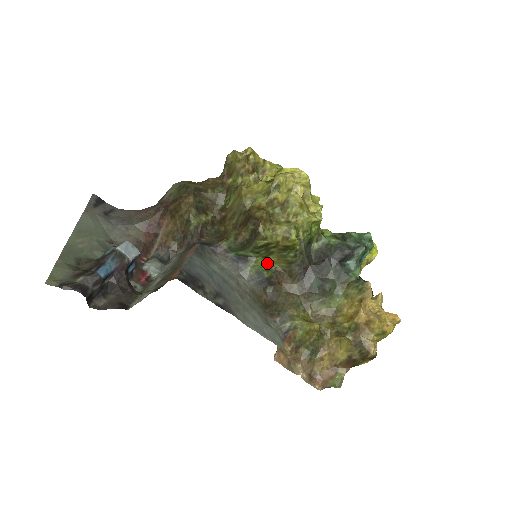
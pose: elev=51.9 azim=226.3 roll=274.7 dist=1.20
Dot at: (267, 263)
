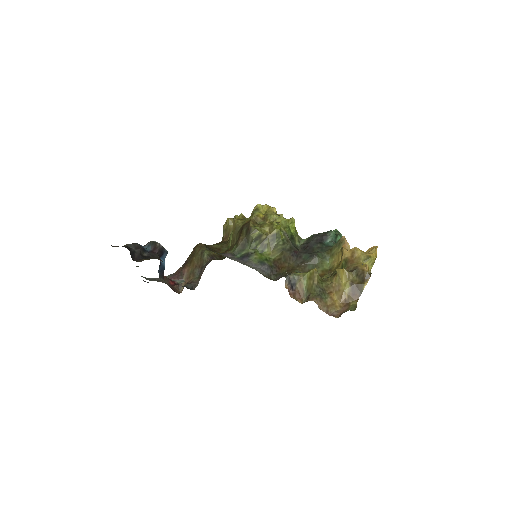
Dot at: (265, 256)
